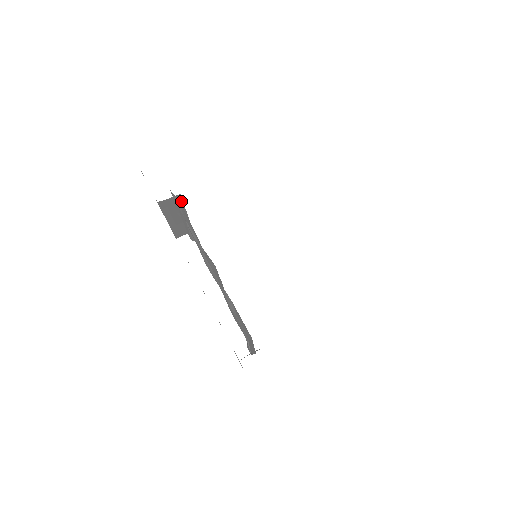
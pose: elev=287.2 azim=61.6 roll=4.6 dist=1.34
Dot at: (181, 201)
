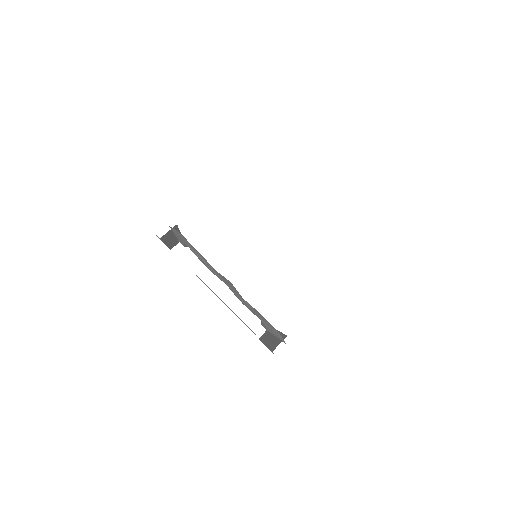
Dot at: (177, 227)
